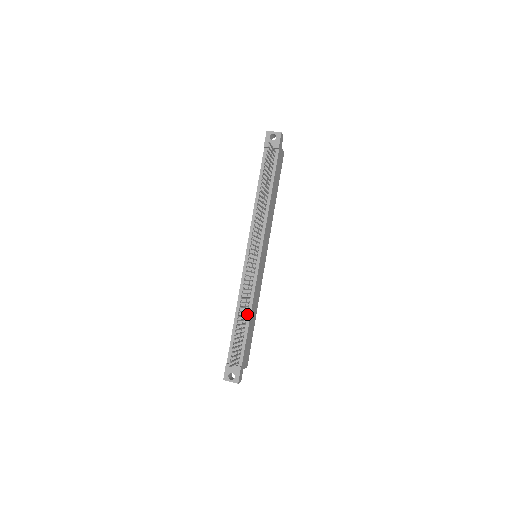
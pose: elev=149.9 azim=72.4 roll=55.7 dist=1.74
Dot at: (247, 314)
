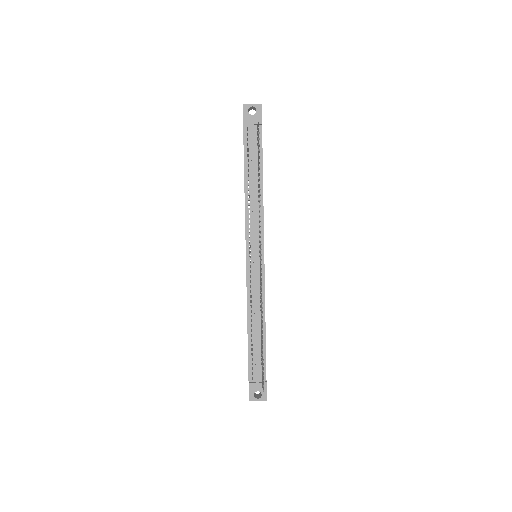
Dot at: occluded
